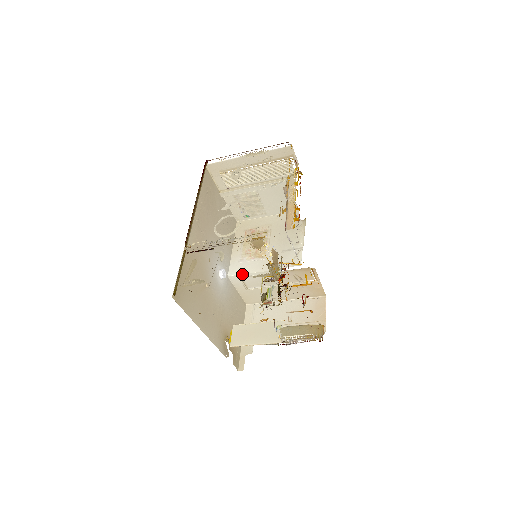
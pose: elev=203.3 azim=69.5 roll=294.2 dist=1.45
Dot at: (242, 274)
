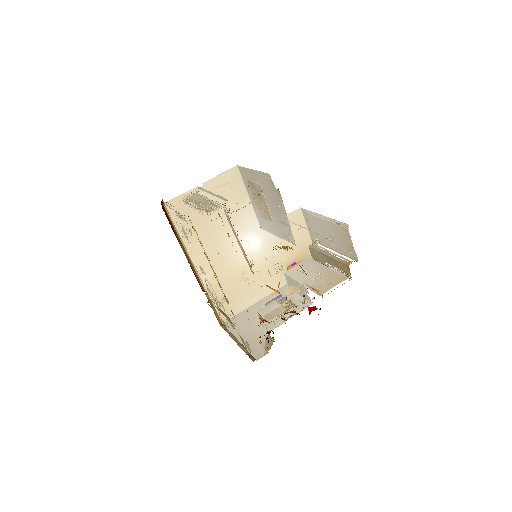
Dot at: occluded
